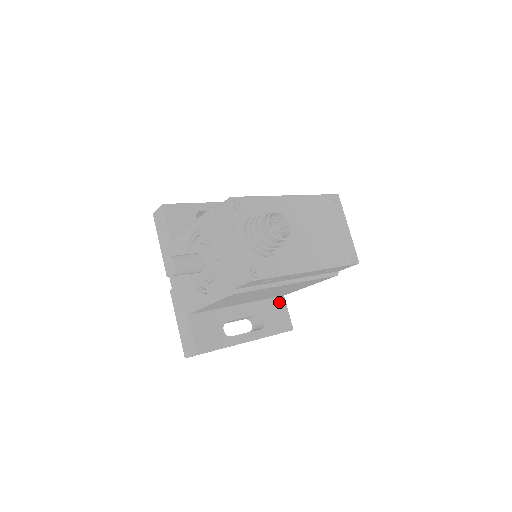
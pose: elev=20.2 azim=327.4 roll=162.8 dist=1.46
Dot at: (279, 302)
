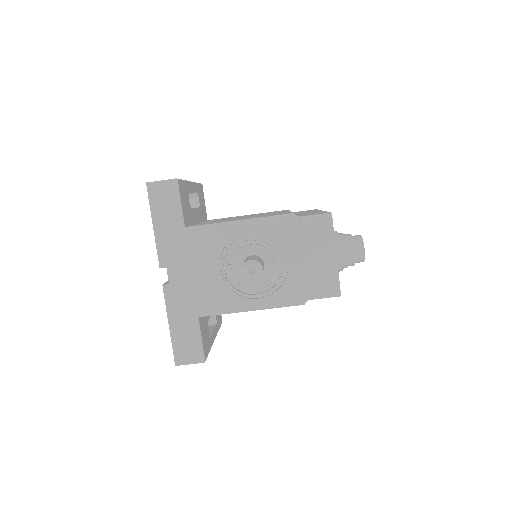
Dot at: occluded
